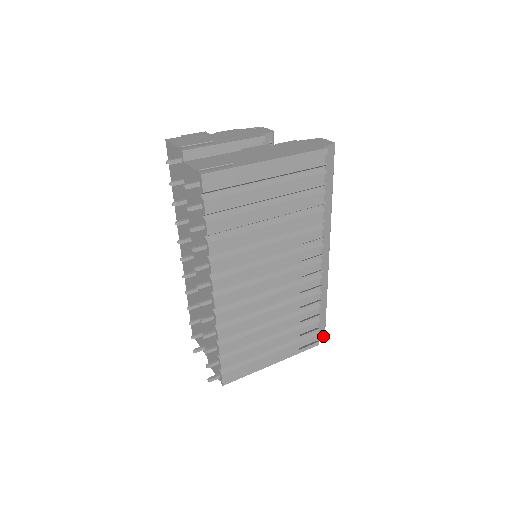
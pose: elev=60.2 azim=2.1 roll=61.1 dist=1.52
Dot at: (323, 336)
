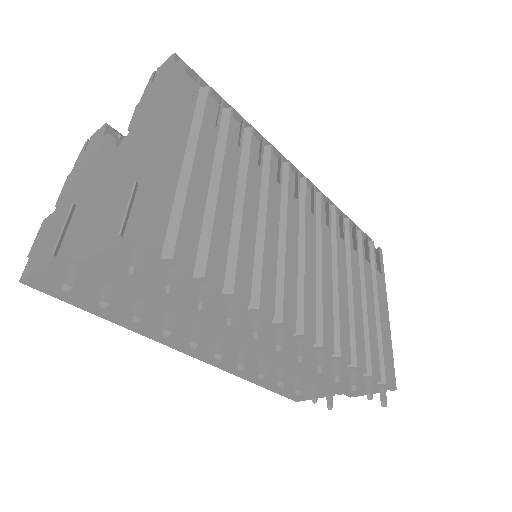
Dot at: occluded
